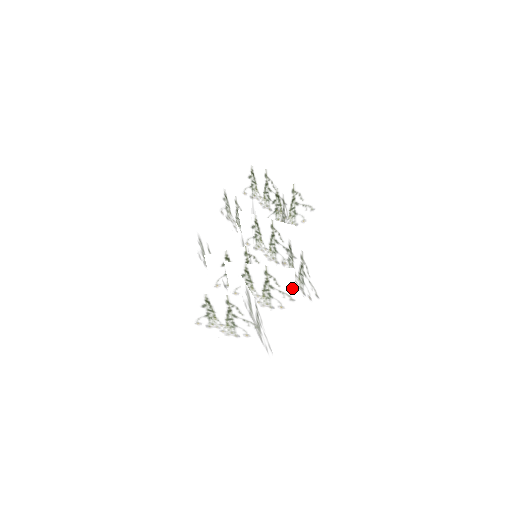
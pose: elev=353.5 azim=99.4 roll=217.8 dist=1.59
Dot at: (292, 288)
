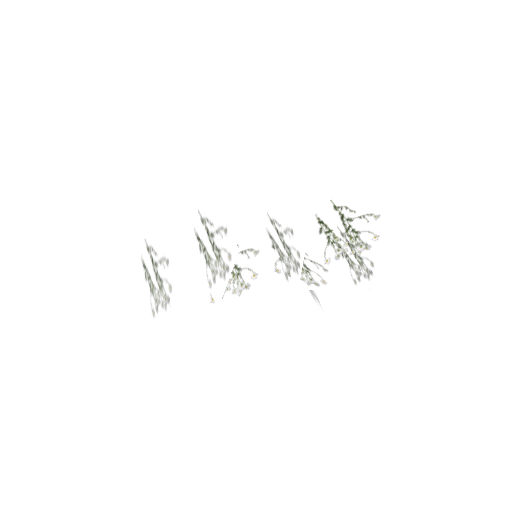
Dot at: (217, 213)
